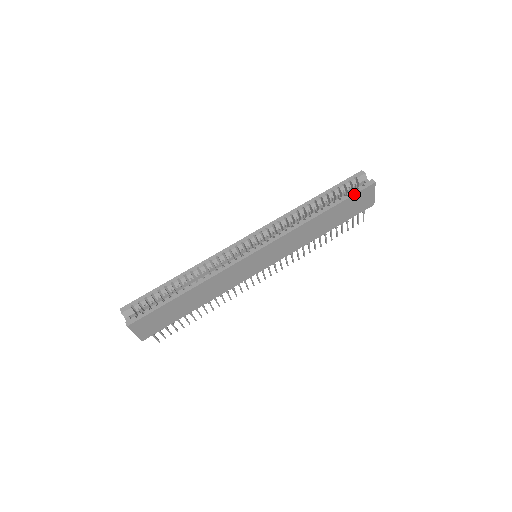
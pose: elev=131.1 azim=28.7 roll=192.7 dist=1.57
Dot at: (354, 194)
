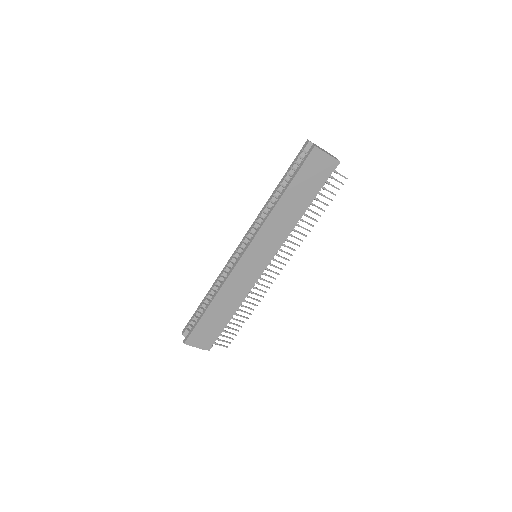
Dot at: (300, 167)
